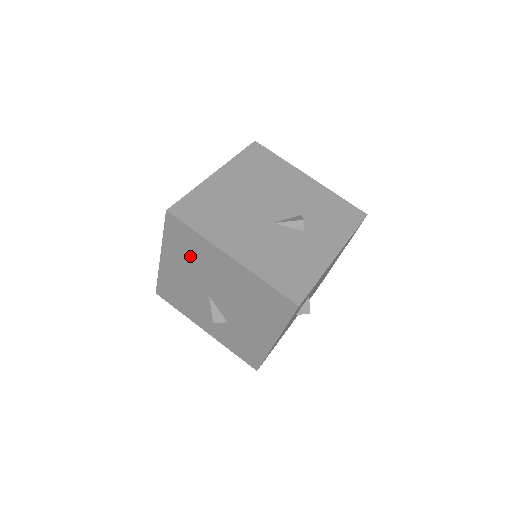
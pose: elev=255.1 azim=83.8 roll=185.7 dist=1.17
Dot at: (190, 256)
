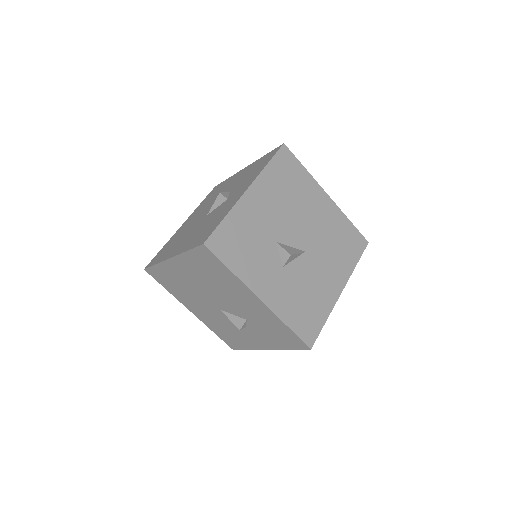
Dot at: (180, 288)
